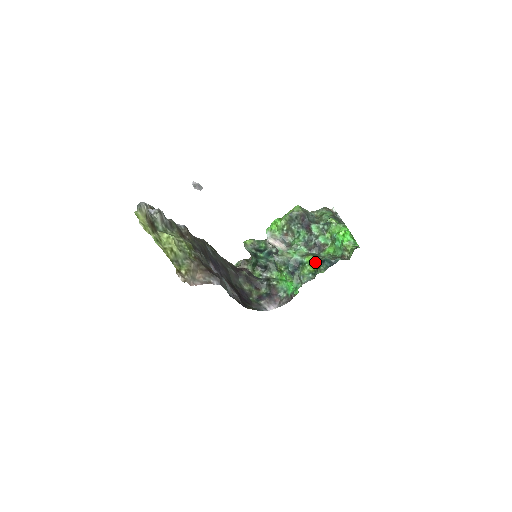
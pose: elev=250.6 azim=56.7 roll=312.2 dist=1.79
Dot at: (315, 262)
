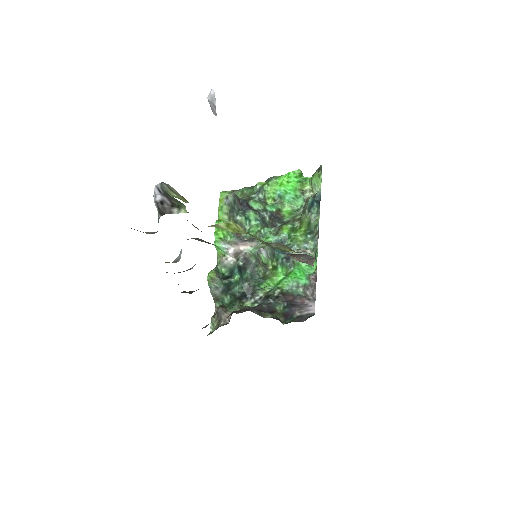
Dot at: (294, 227)
